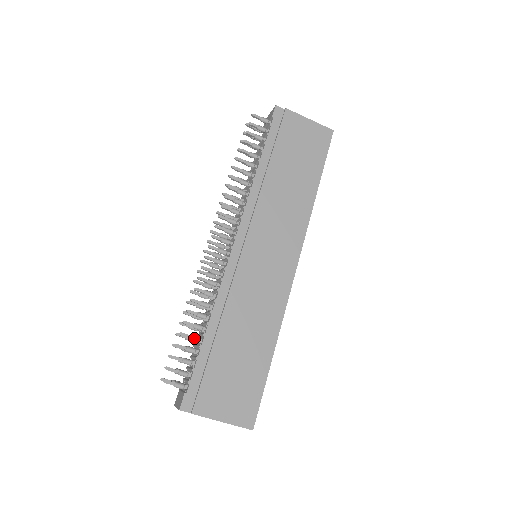
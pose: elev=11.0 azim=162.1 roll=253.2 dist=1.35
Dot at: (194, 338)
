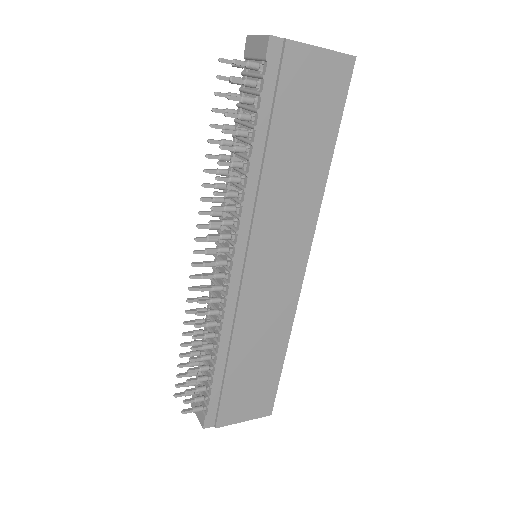
Dot at: (204, 370)
